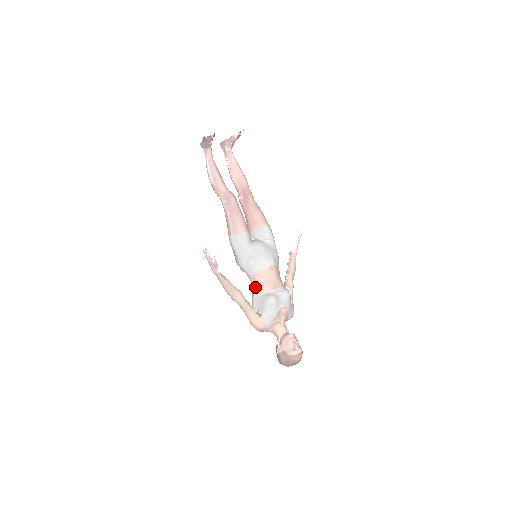
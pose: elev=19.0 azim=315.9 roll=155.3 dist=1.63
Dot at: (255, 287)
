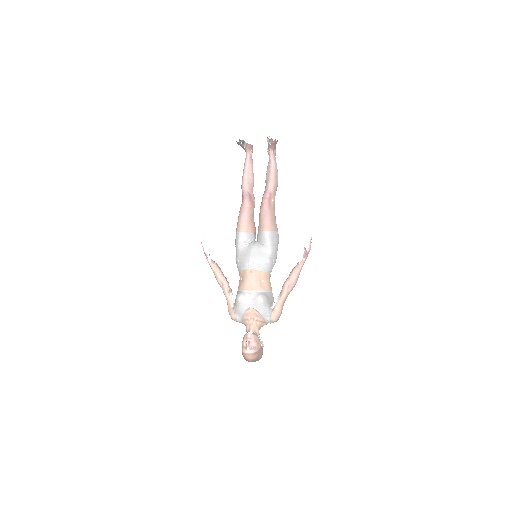
Dot at: (239, 282)
